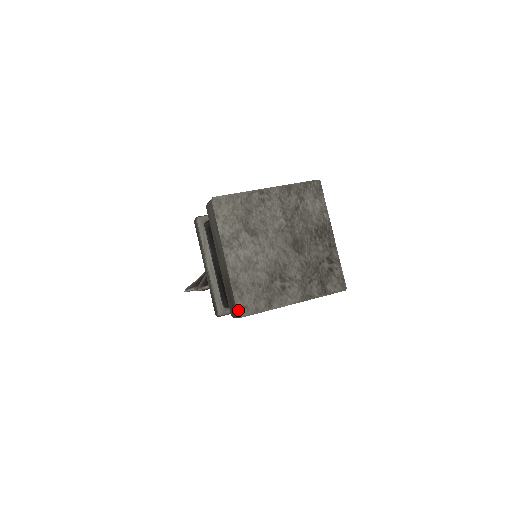
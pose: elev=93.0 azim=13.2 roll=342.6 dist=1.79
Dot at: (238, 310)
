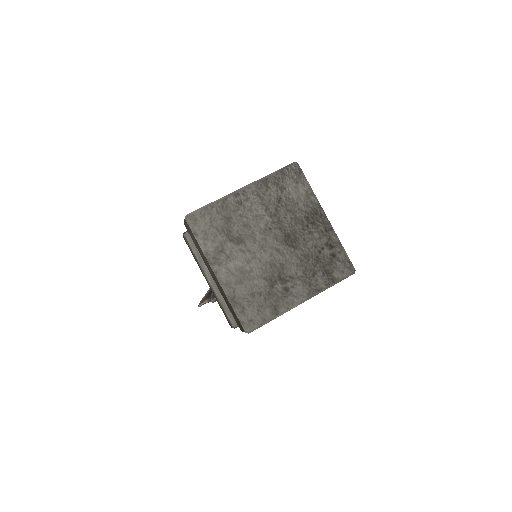
Dot at: (244, 326)
